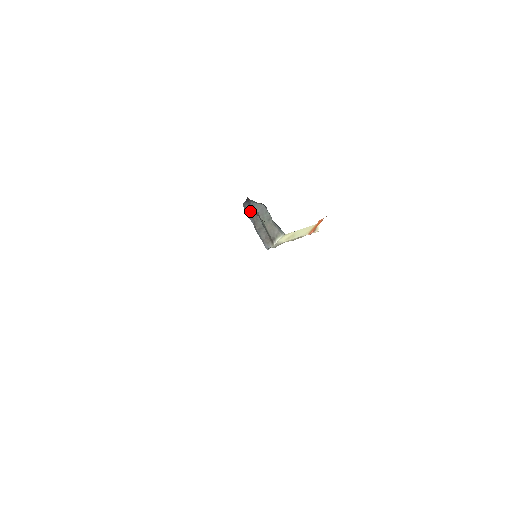
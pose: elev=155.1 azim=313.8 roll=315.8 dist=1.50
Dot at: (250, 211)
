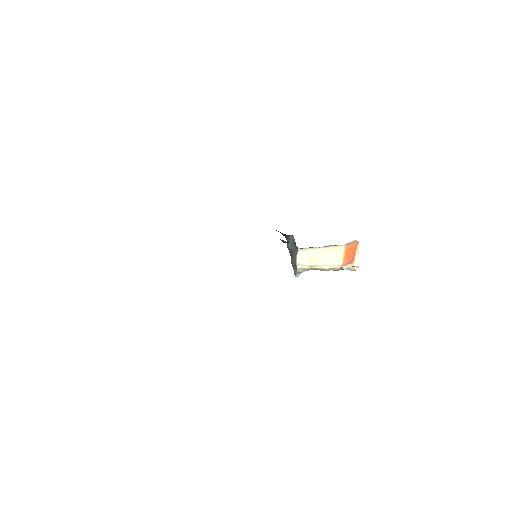
Dot at: (291, 251)
